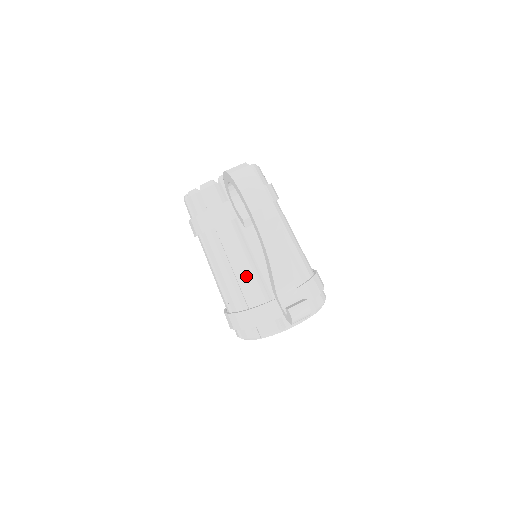
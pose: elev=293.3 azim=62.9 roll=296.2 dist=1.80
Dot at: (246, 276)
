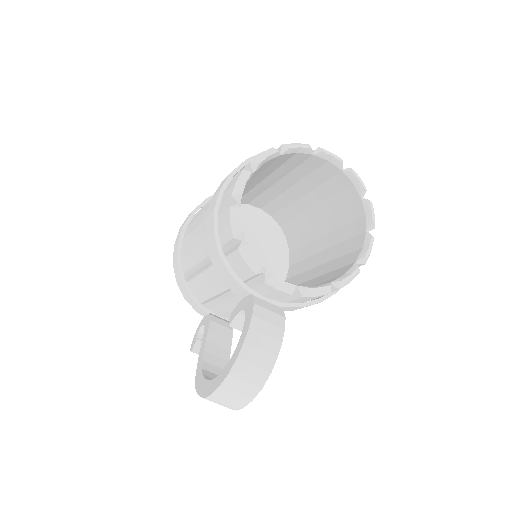
Dot at: (204, 289)
